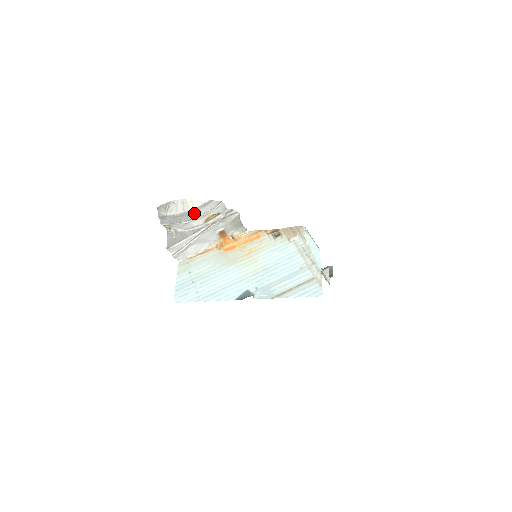
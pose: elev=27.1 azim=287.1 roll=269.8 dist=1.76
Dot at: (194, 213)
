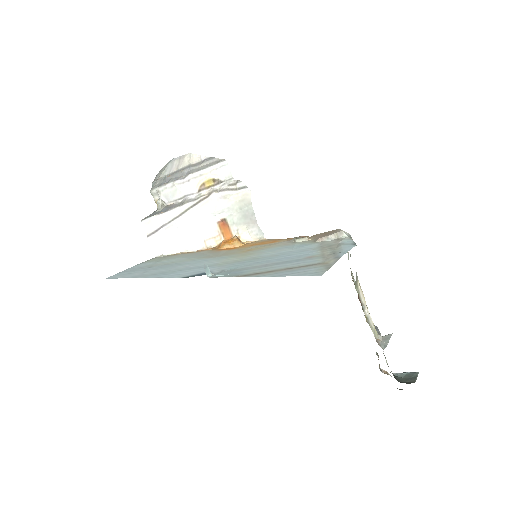
Dot at: (187, 171)
